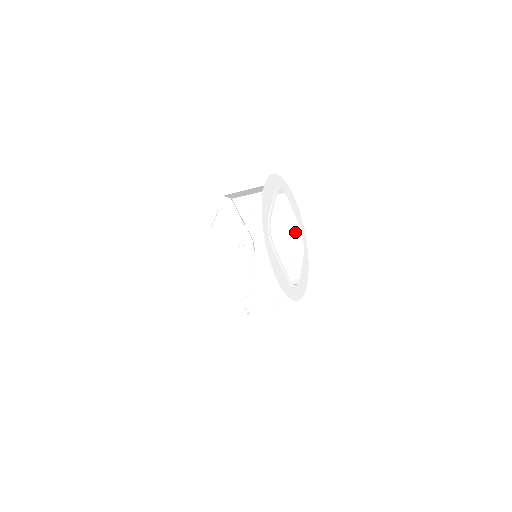
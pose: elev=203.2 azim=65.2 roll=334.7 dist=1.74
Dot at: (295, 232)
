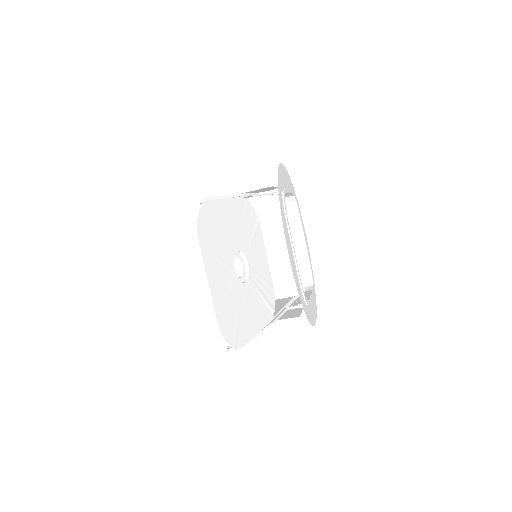
Dot at: occluded
